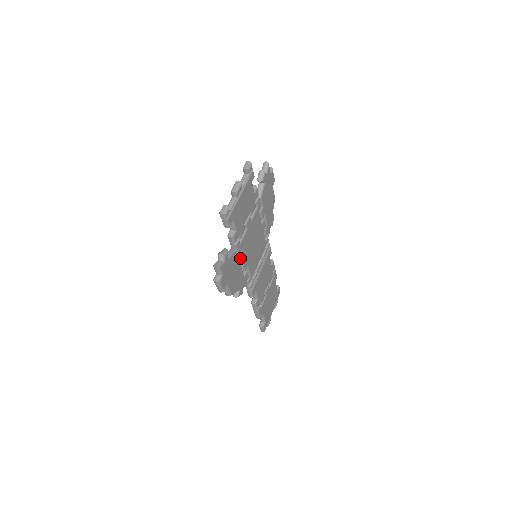
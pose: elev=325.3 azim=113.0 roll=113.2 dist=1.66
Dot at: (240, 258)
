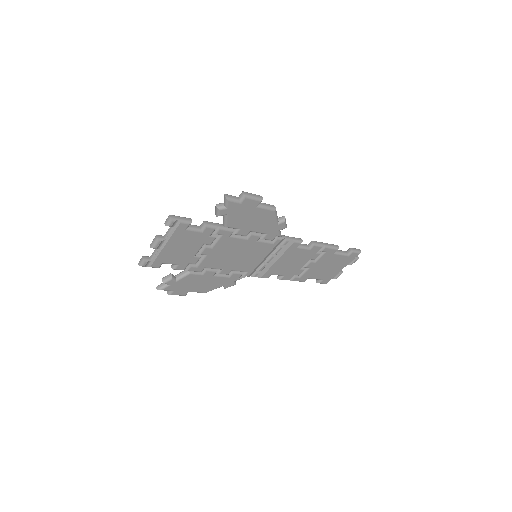
Dot at: (206, 273)
